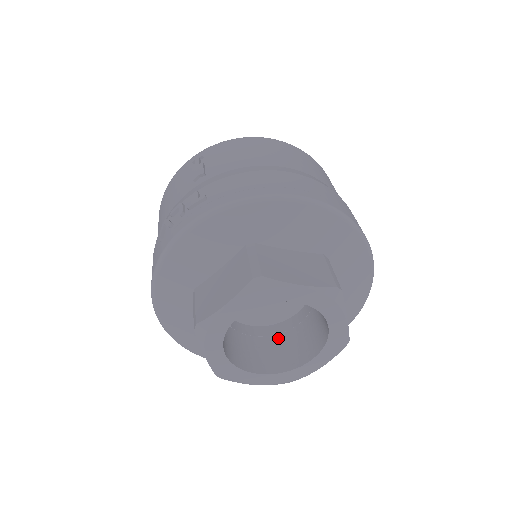
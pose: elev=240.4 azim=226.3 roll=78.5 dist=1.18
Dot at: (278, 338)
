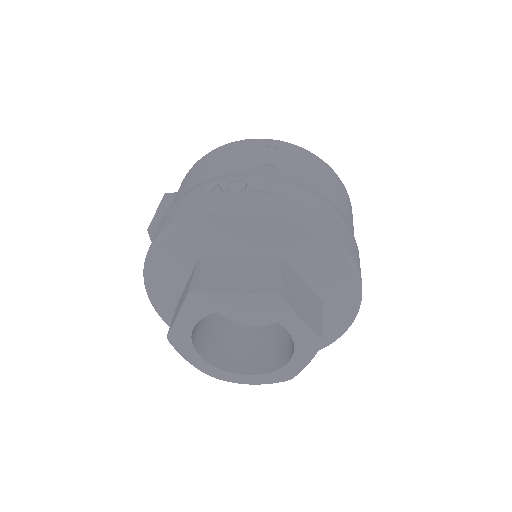
Dot at: (231, 336)
